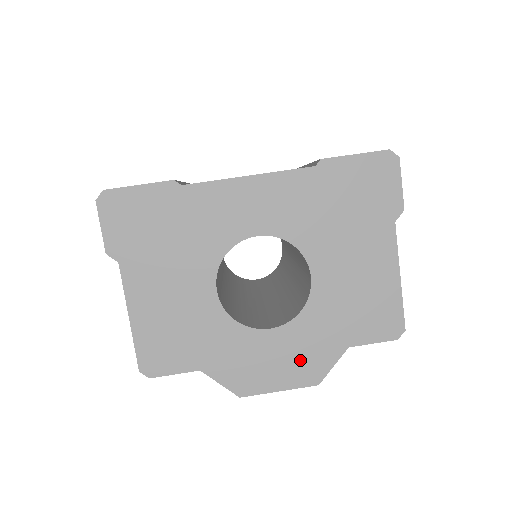
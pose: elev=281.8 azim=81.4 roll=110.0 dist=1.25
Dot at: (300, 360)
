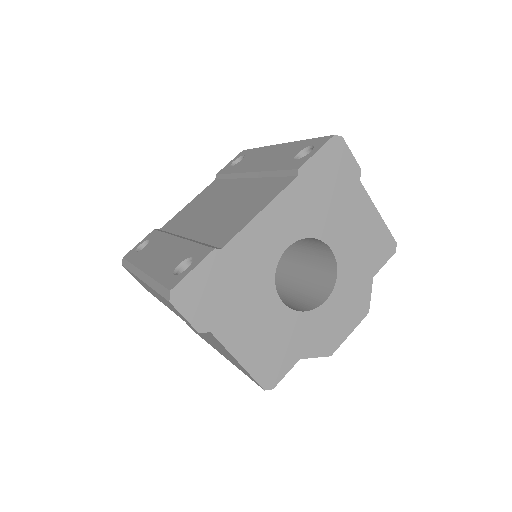
Dot at: (352, 306)
